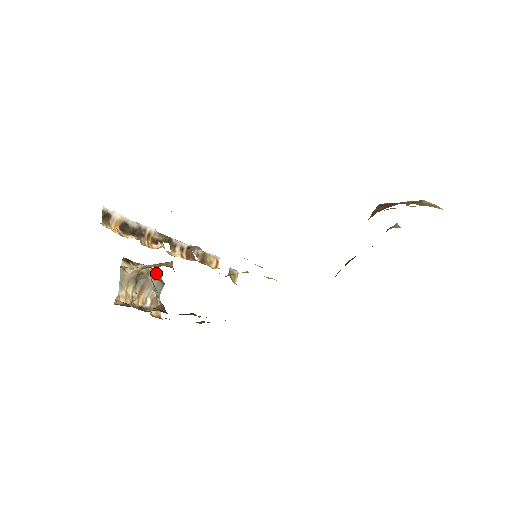
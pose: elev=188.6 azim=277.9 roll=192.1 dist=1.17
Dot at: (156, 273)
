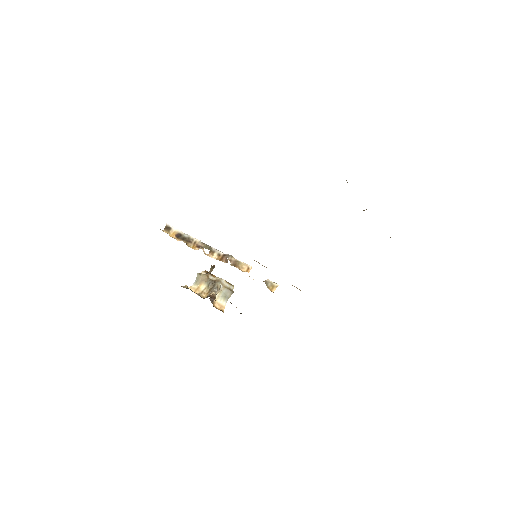
Dot at: (229, 285)
